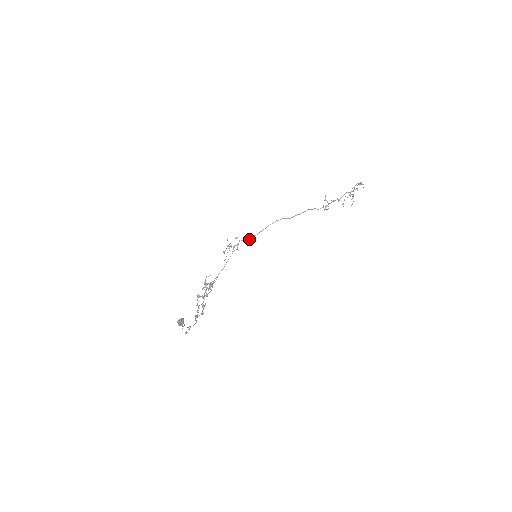
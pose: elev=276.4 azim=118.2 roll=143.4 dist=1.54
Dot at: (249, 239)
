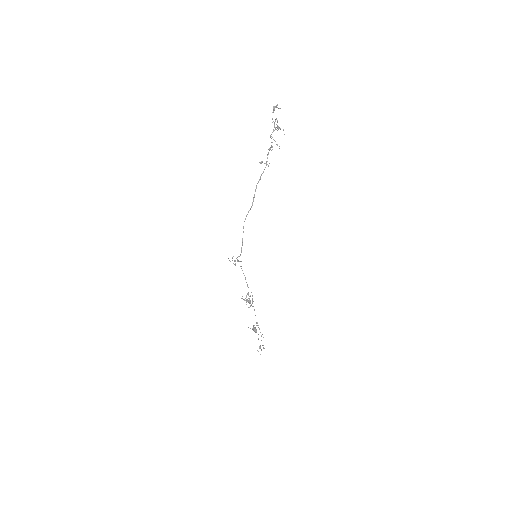
Dot at: occluded
